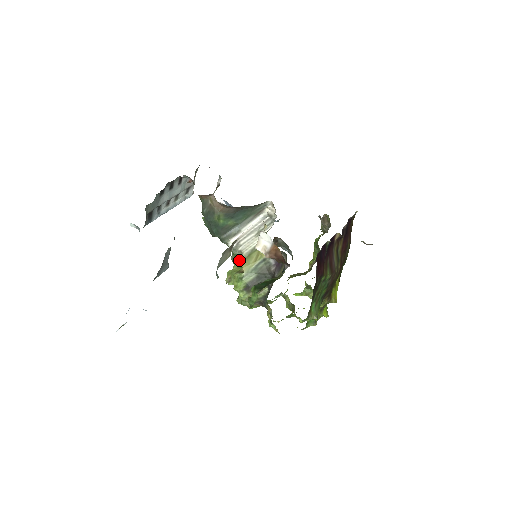
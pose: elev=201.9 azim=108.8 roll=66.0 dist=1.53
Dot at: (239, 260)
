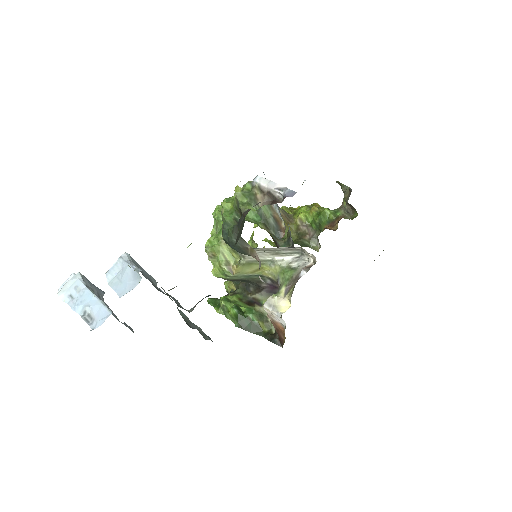
Dot at: (235, 251)
